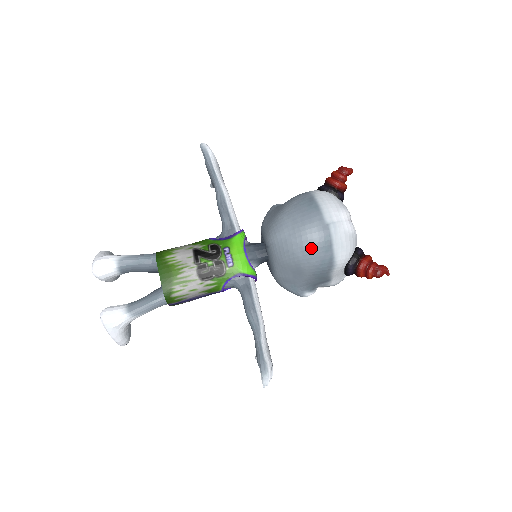
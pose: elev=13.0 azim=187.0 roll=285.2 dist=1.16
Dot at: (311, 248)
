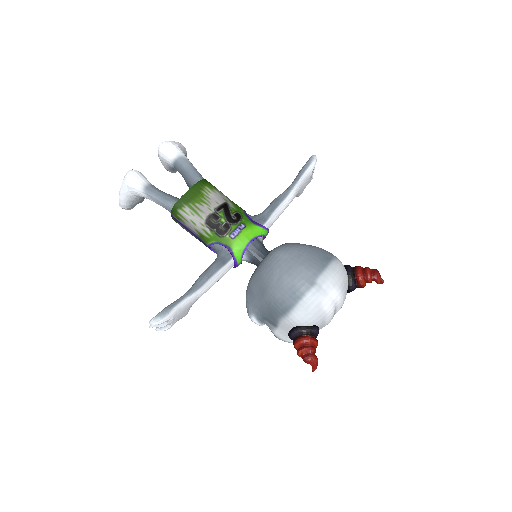
Dot at: (286, 283)
